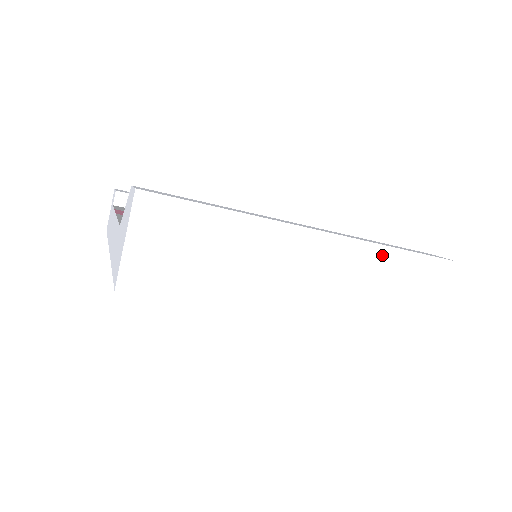
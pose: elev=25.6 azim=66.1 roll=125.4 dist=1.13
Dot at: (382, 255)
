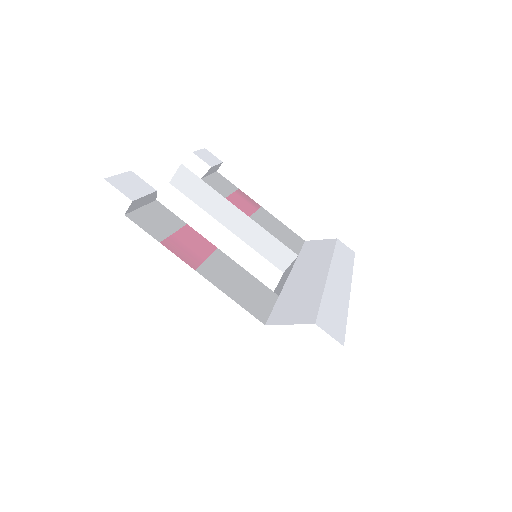
Dot at: occluded
